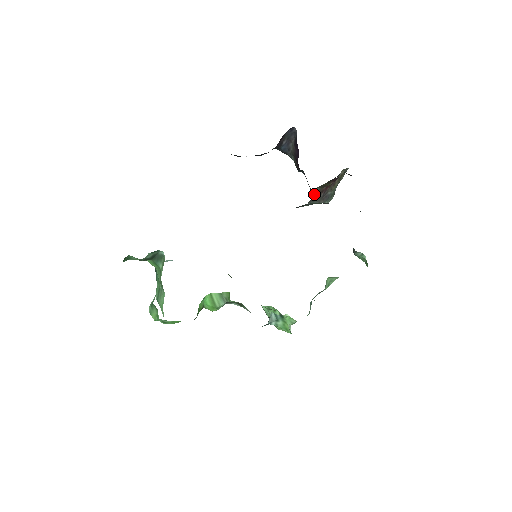
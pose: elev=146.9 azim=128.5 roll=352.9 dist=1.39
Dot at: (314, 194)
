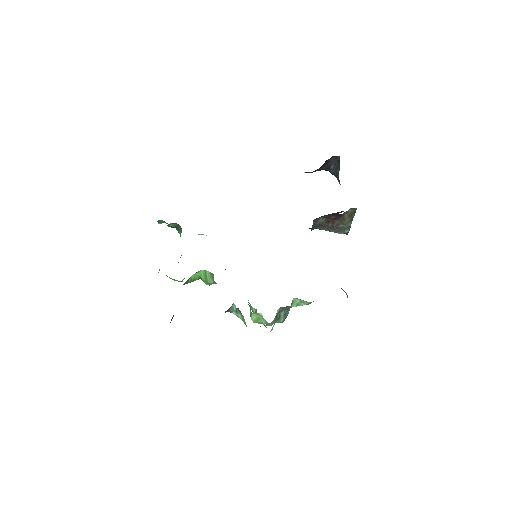
Dot at: (320, 222)
